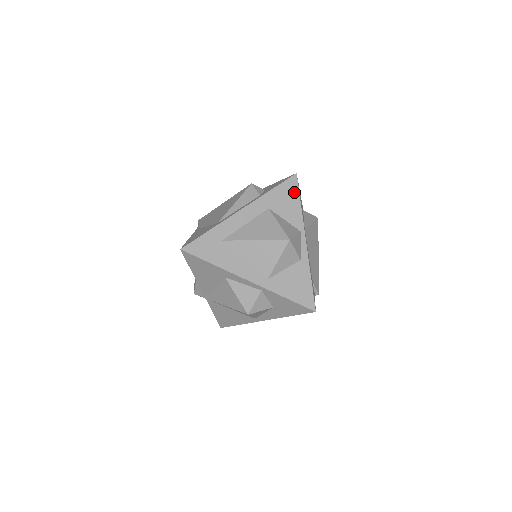
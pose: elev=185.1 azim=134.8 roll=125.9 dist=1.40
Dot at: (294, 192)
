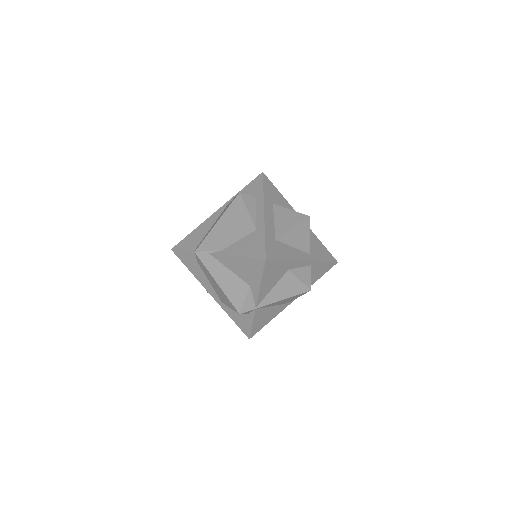
Dot at: (272, 186)
